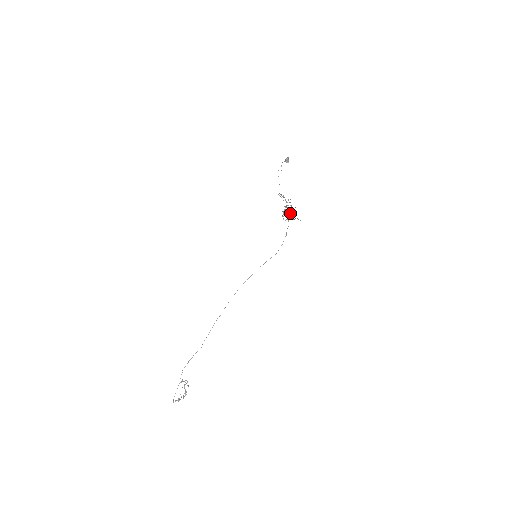
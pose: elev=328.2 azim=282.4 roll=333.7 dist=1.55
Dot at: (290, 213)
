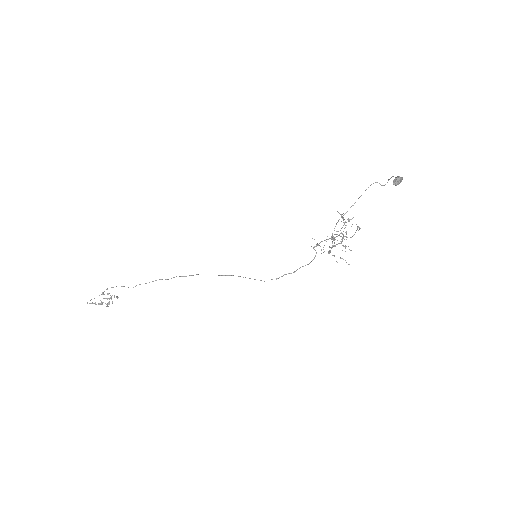
Dot at: (323, 252)
